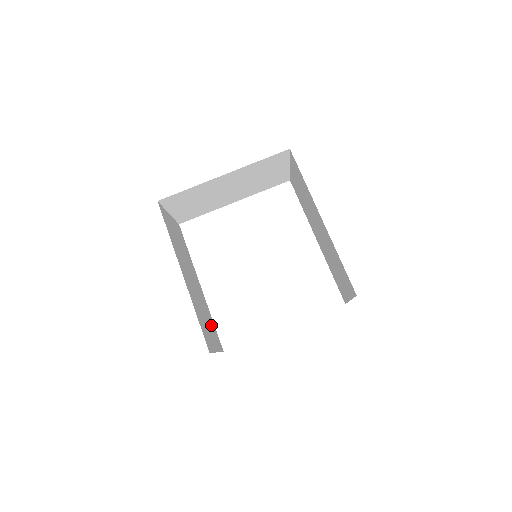
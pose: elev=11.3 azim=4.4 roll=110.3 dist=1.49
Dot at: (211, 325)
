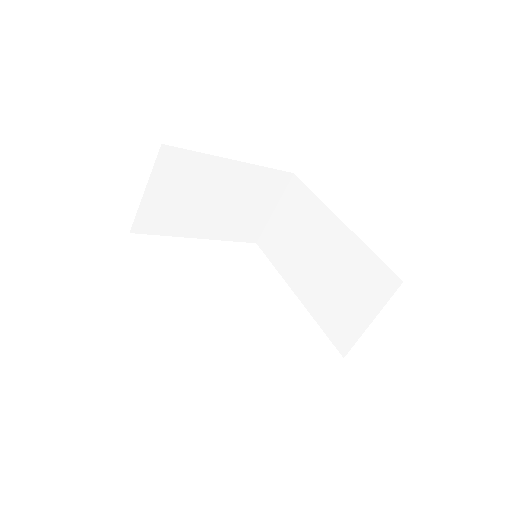
Dot at: occluded
